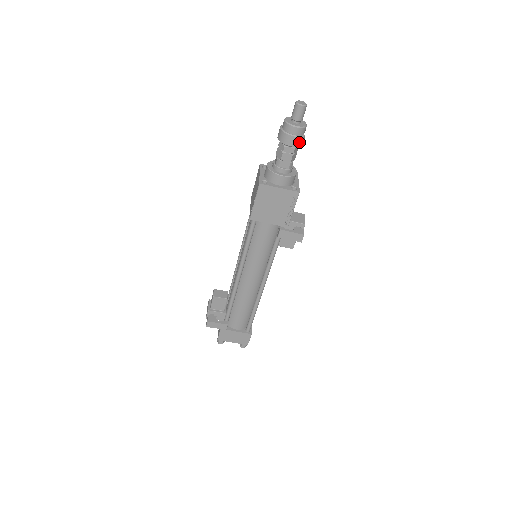
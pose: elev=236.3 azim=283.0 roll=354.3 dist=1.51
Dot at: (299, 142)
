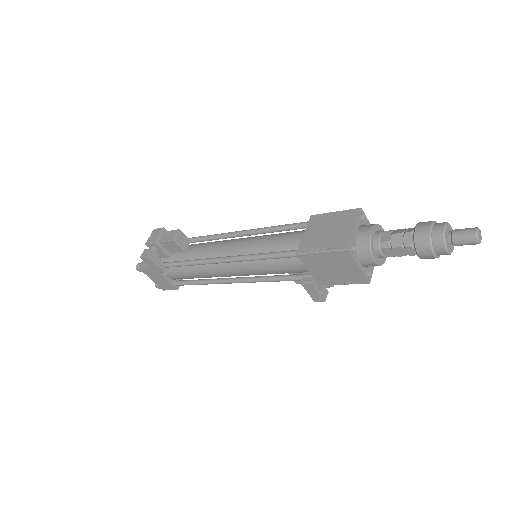
Dot at: (429, 258)
